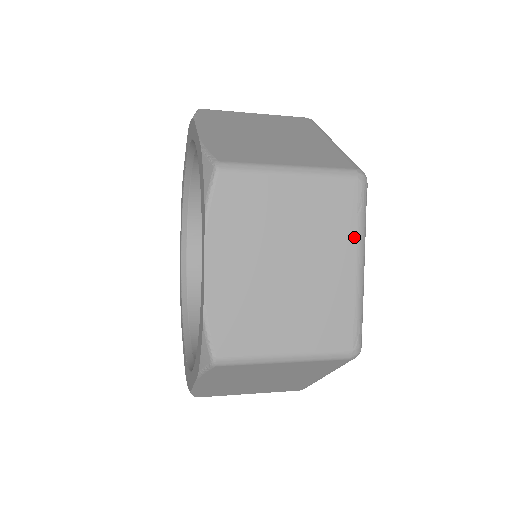
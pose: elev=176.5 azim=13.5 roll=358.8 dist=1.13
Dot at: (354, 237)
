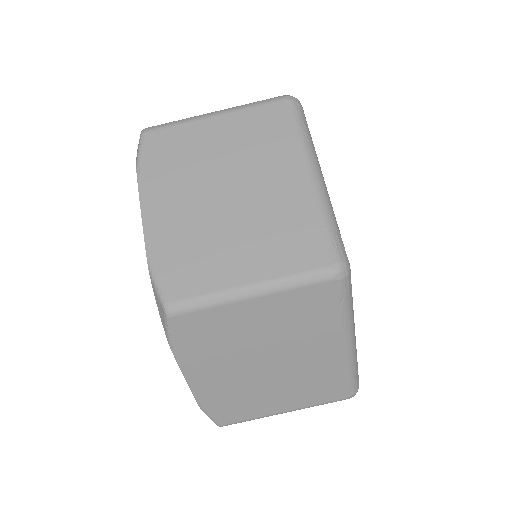
Dot at: (338, 327)
